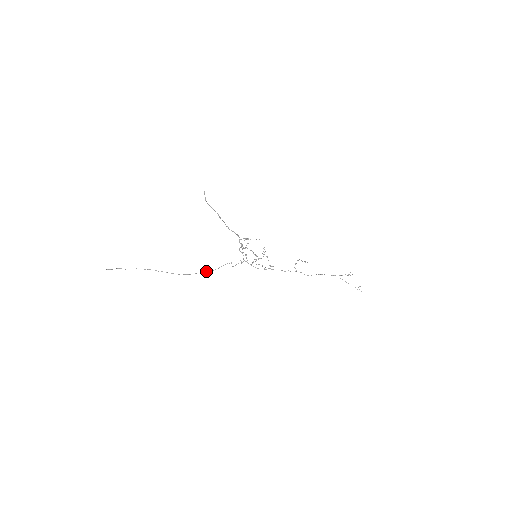
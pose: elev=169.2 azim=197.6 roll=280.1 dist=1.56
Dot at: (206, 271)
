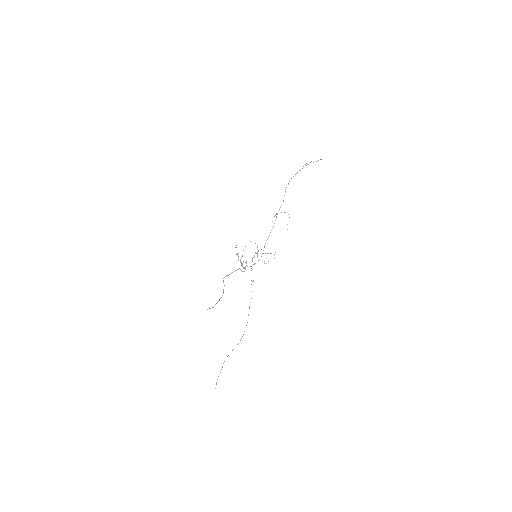
Dot at: (249, 308)
